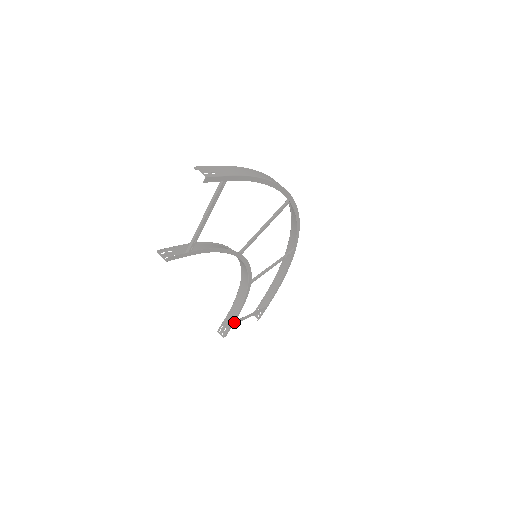
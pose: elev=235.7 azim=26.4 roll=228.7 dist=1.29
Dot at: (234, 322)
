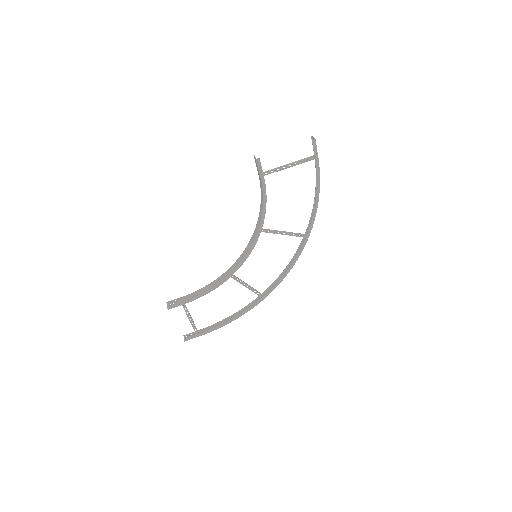
Dot at: occluded
